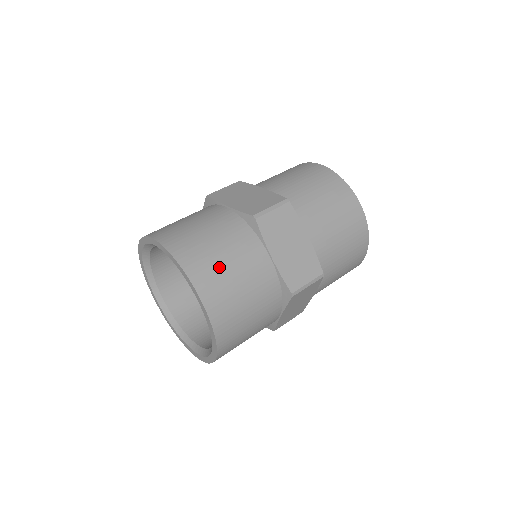
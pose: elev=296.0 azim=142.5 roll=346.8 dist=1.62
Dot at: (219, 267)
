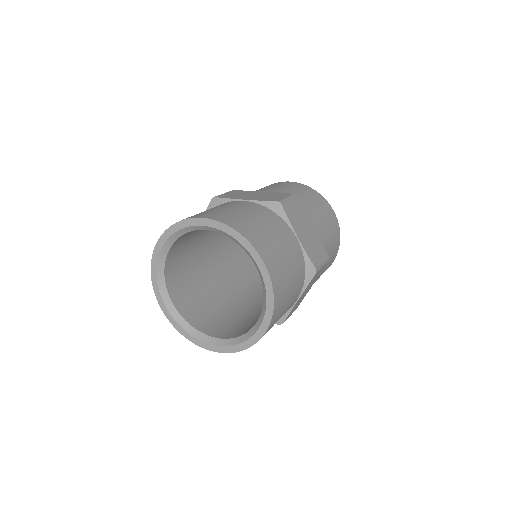
Dot at: (268, 238)
